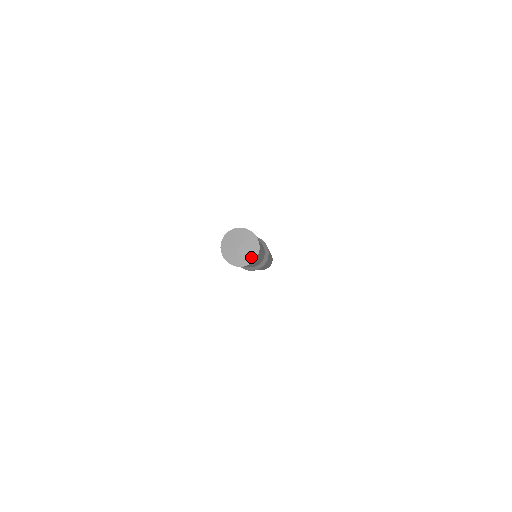
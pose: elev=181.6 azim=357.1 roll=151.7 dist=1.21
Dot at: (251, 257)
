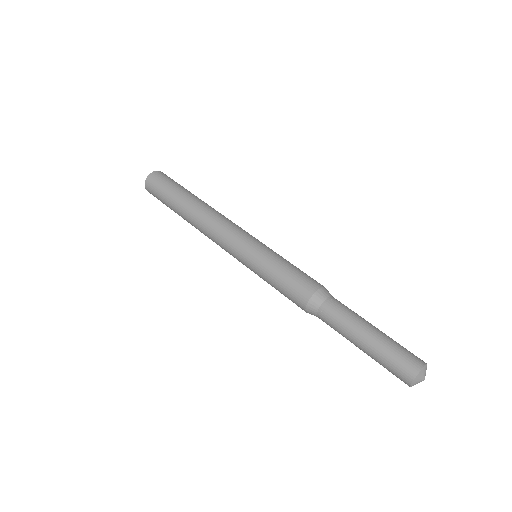
Dot at: occluded
